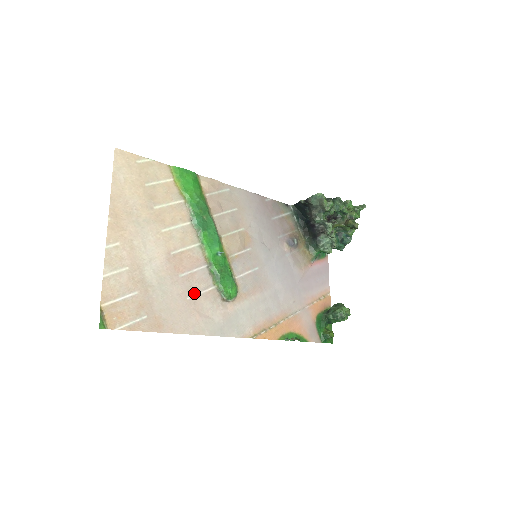
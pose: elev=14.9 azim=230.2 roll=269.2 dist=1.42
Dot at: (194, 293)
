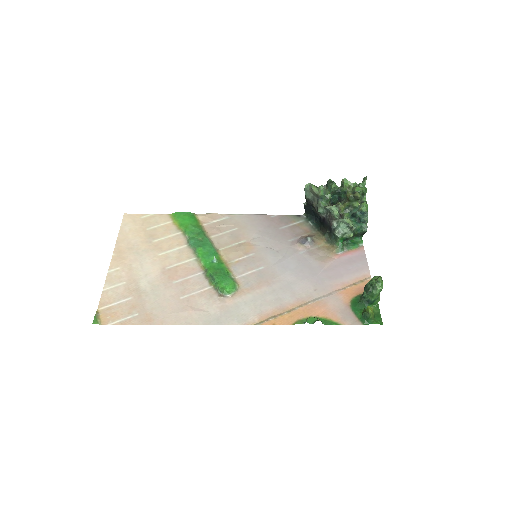
Dot at: (188, 294)
